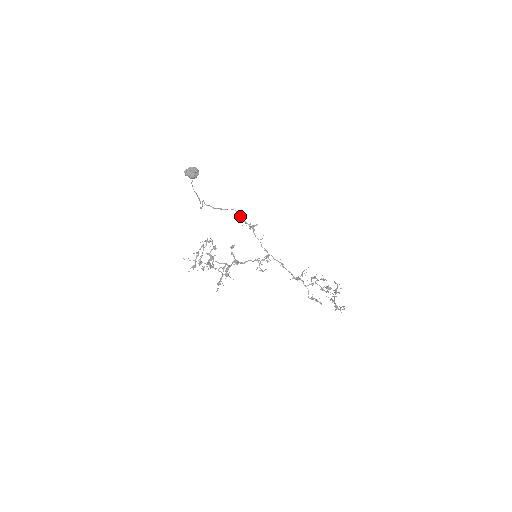
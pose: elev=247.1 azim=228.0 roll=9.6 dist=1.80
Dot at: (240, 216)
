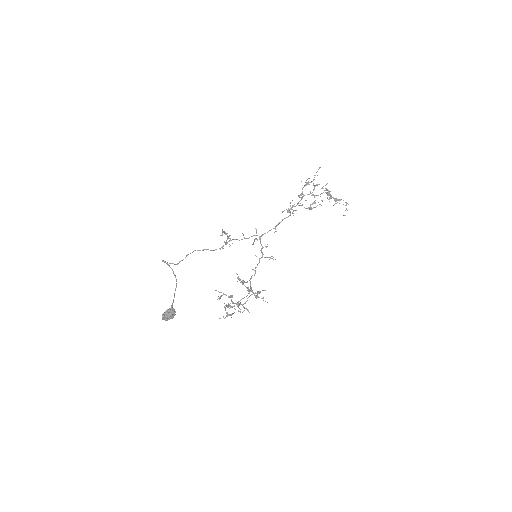
Dot at: (213, 250)
